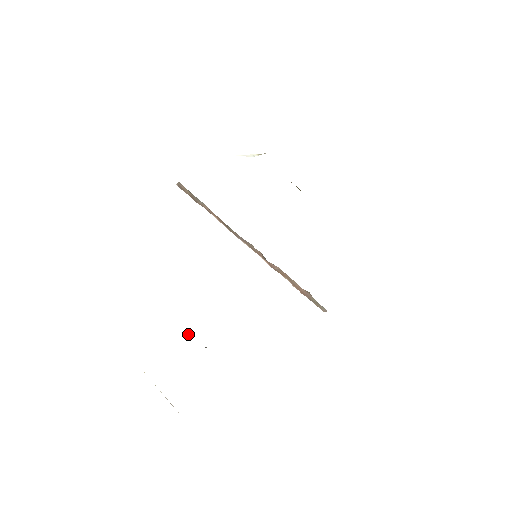
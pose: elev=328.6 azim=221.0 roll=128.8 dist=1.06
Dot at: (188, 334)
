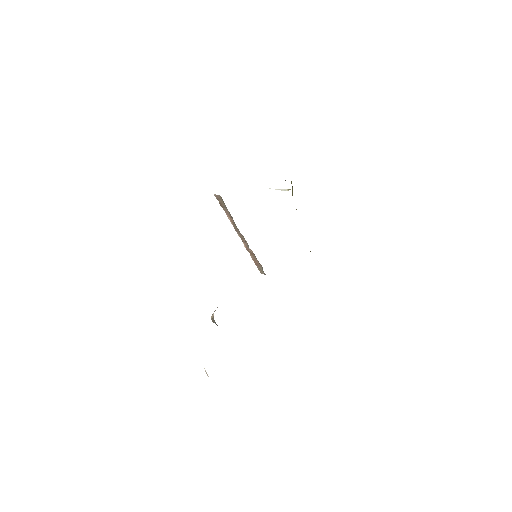
Dot at: (213, 320)
